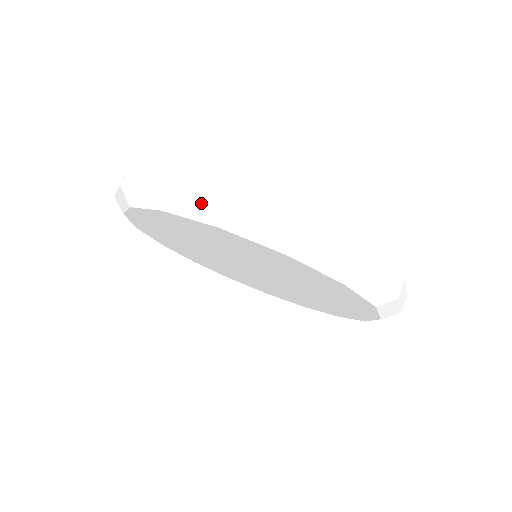
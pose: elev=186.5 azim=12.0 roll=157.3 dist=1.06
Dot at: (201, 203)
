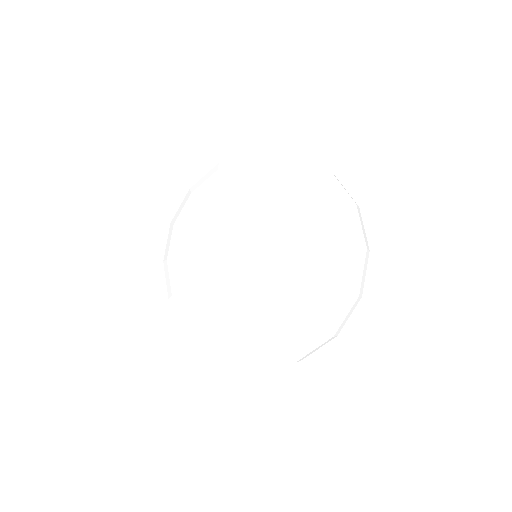
Dot at: (318, 165)
